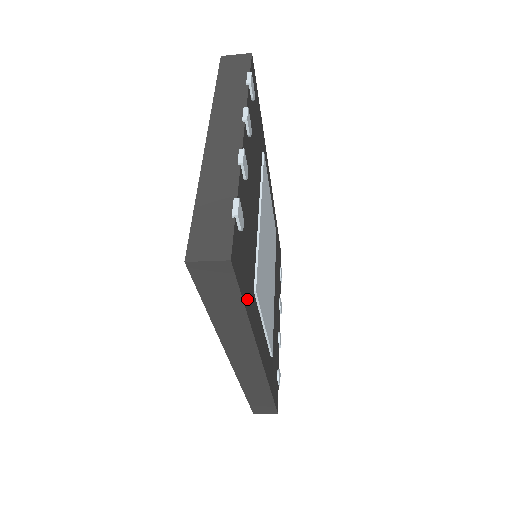
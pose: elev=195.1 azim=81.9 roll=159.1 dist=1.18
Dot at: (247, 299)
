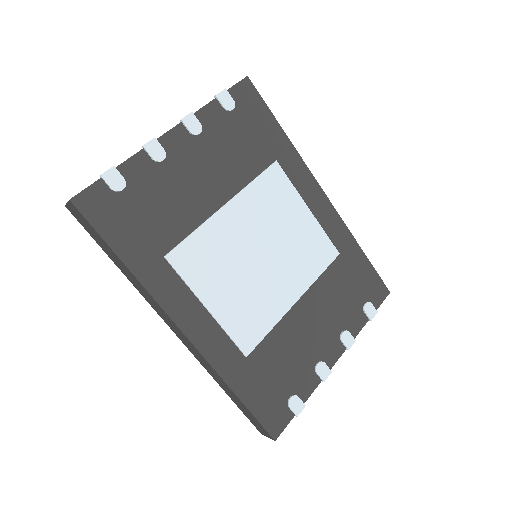
Dot at: (128, 251)
